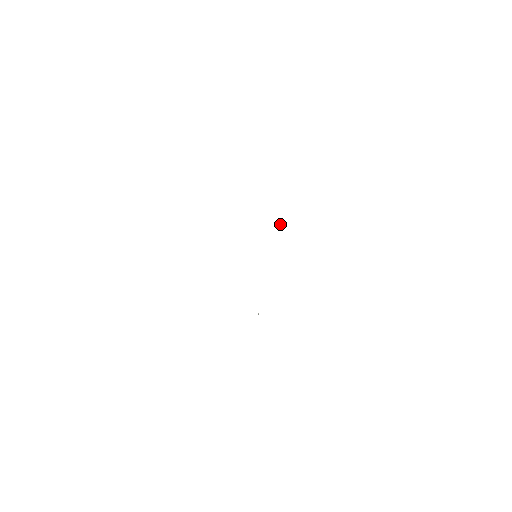
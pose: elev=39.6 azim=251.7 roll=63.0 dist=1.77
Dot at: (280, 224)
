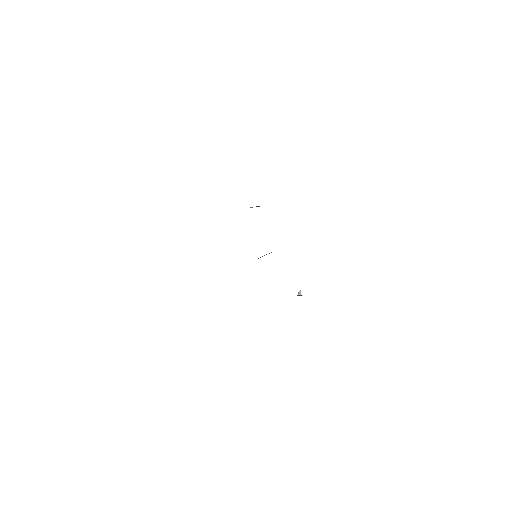
Dot at: (258, 206)
